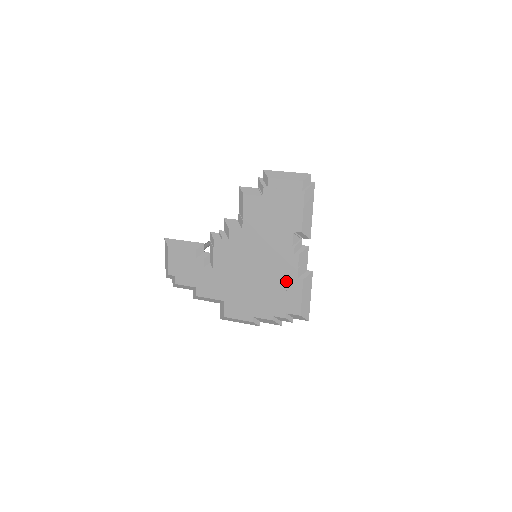
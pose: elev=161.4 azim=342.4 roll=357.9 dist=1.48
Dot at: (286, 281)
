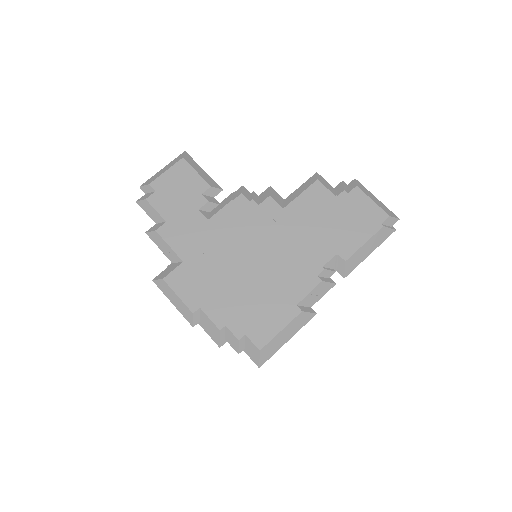
Dot at: (281, 297)
